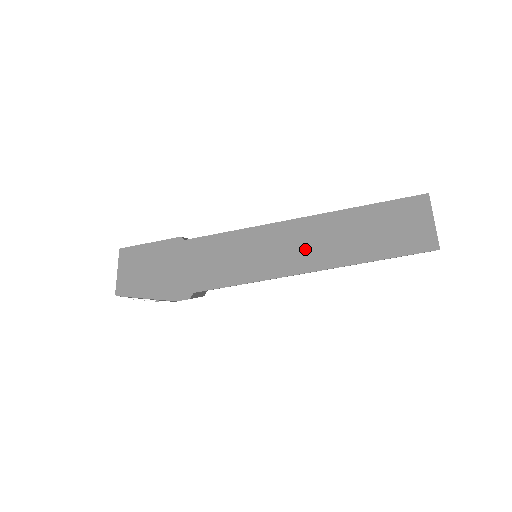
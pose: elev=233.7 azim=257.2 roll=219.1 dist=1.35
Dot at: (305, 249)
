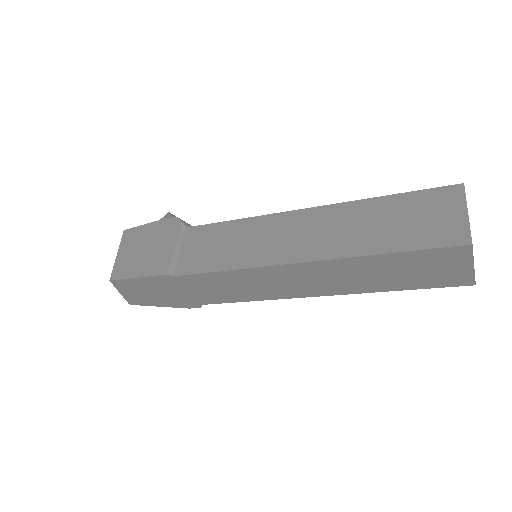
Dot at: (310, 283)
